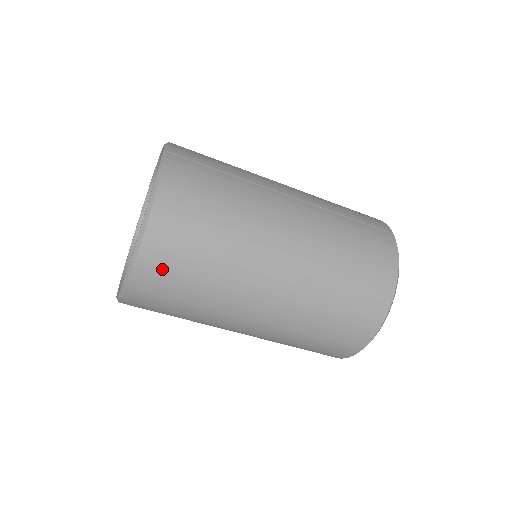
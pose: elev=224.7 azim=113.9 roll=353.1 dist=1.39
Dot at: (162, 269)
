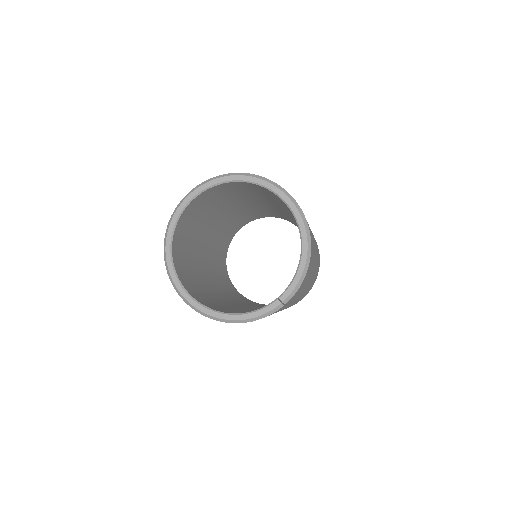
Dot at: occluded
